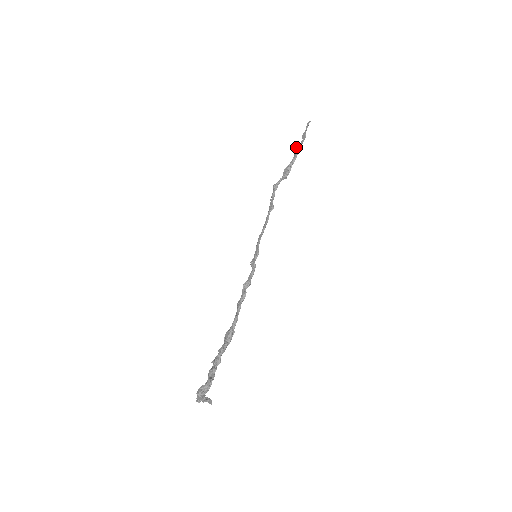
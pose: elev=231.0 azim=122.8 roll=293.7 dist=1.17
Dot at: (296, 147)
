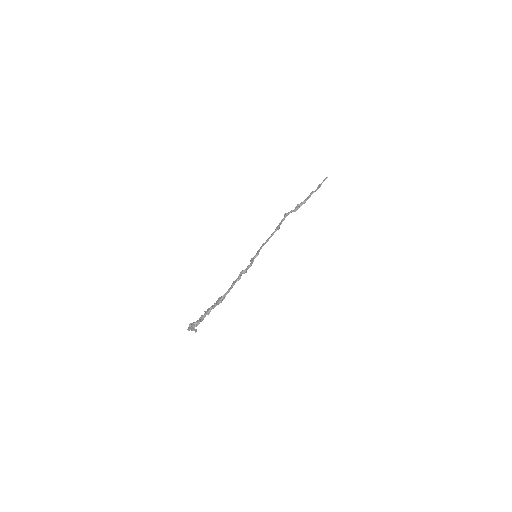
Dot at: (311, 192)
